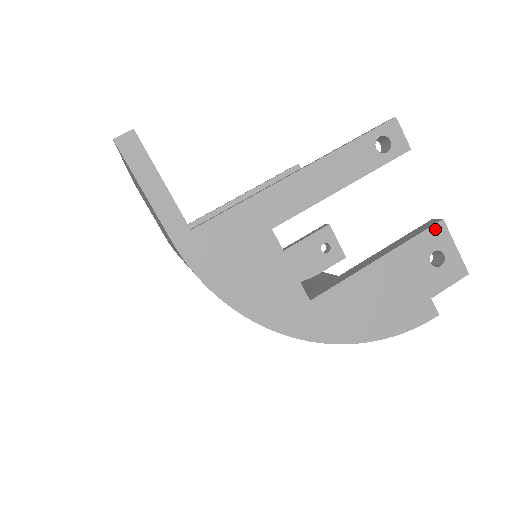
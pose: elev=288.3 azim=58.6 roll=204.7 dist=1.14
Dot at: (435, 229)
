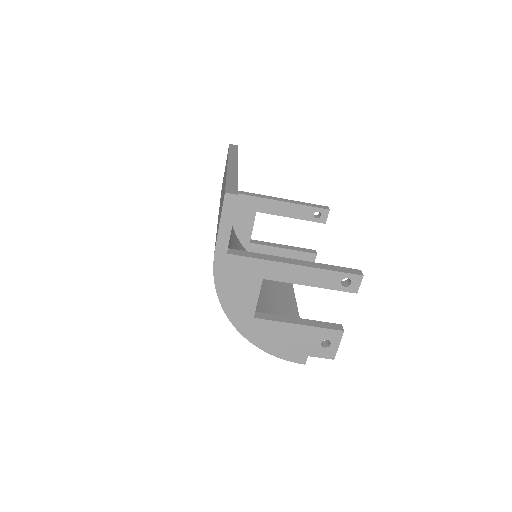
Dot at: (336, 332)
